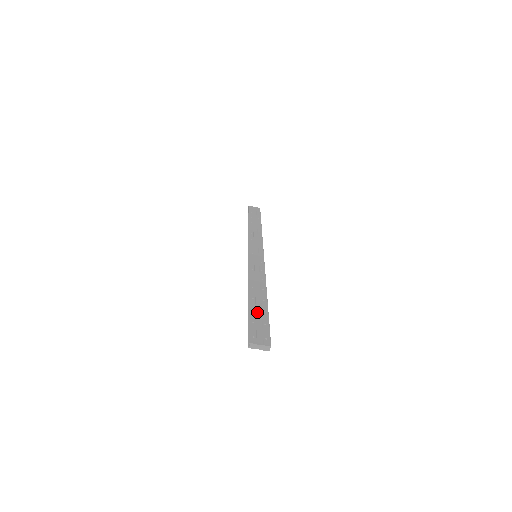
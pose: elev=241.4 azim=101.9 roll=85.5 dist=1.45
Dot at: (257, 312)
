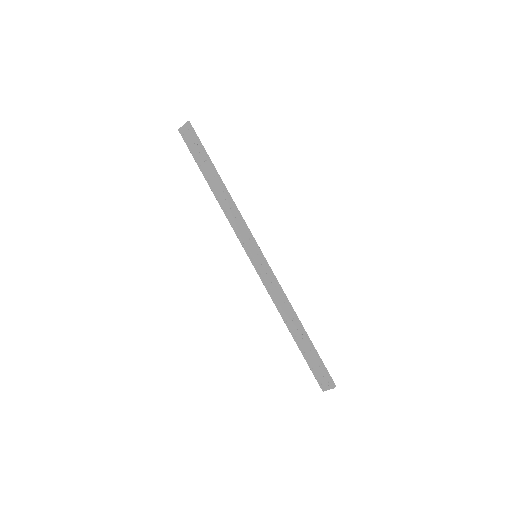
Dot at: (307, 353)
